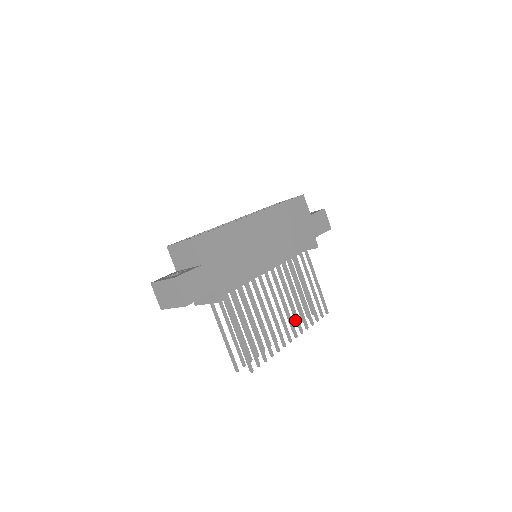
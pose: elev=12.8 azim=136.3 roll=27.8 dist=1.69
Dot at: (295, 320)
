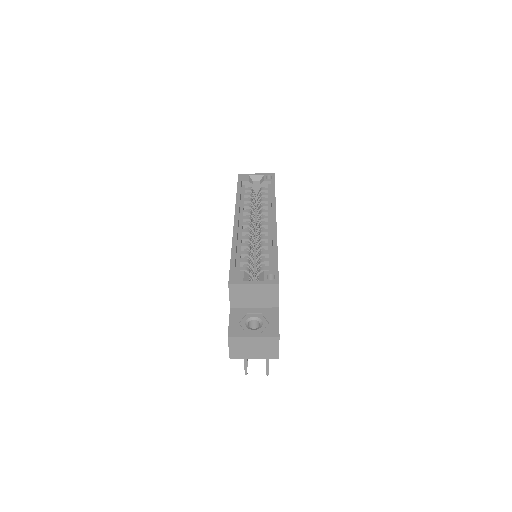
Dot at: occluded
